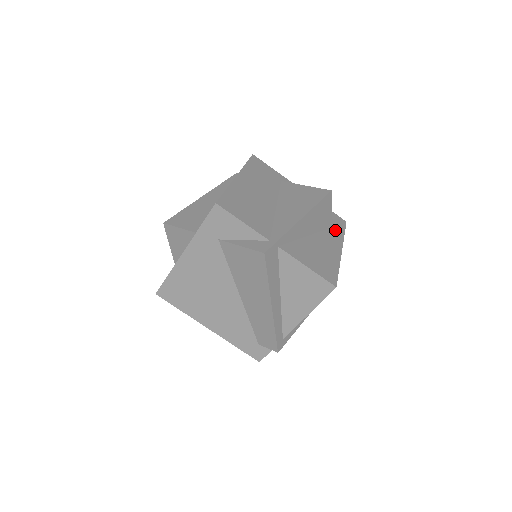
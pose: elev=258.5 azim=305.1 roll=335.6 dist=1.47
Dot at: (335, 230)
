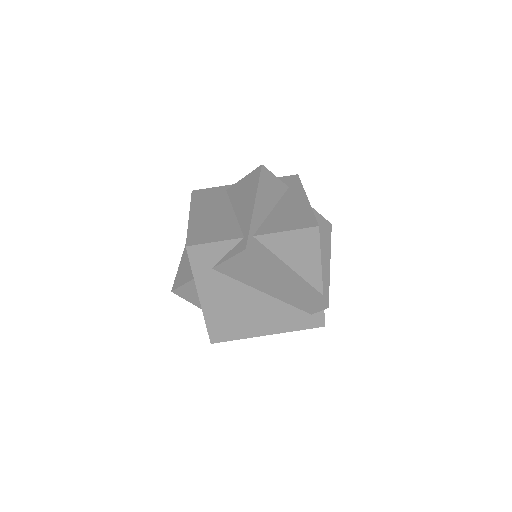
Dot at: (292, 188)
